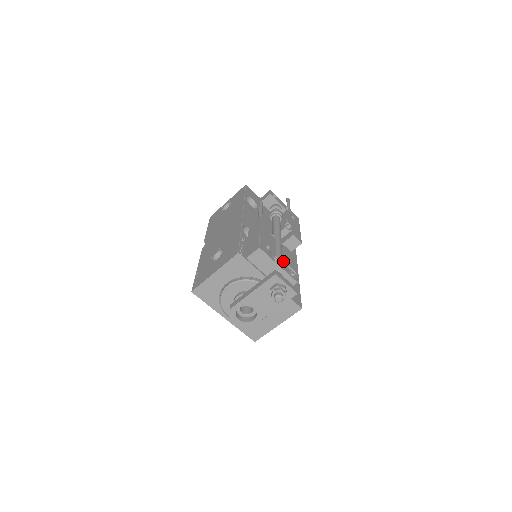
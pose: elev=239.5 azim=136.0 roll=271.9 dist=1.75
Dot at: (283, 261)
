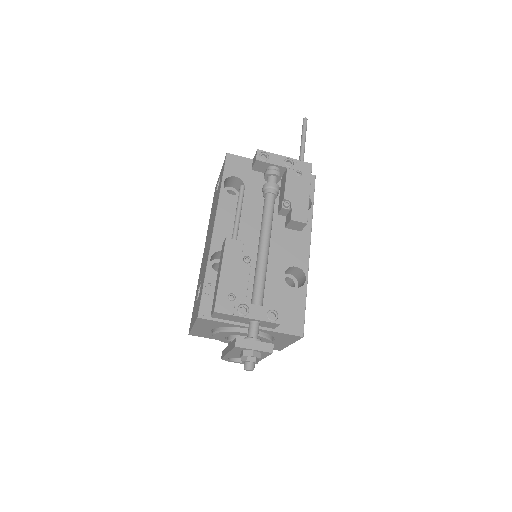
Dot at: (281, 266)
